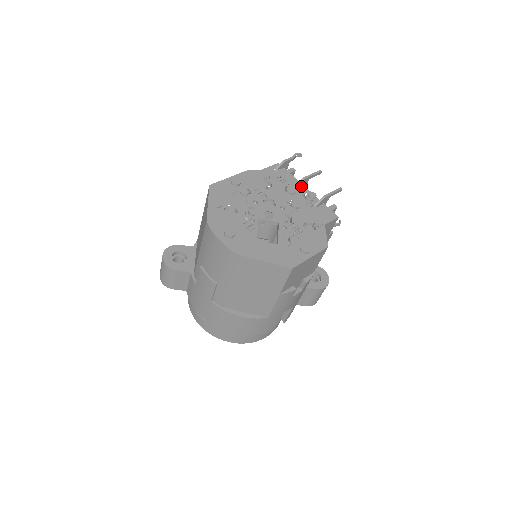
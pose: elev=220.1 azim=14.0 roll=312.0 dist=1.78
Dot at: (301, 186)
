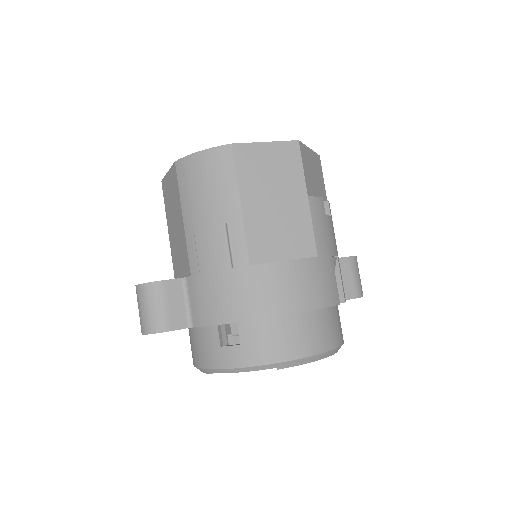
Dot at: occluded
